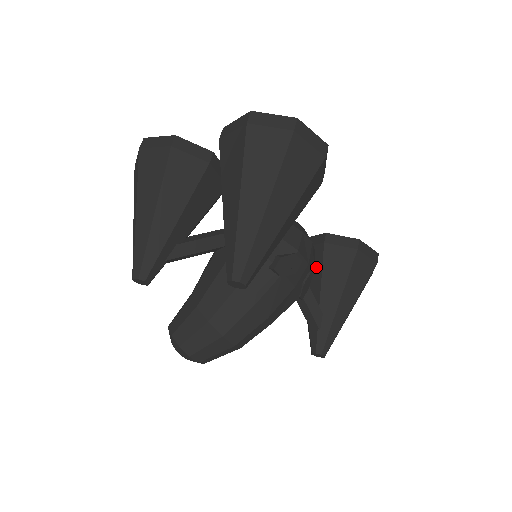
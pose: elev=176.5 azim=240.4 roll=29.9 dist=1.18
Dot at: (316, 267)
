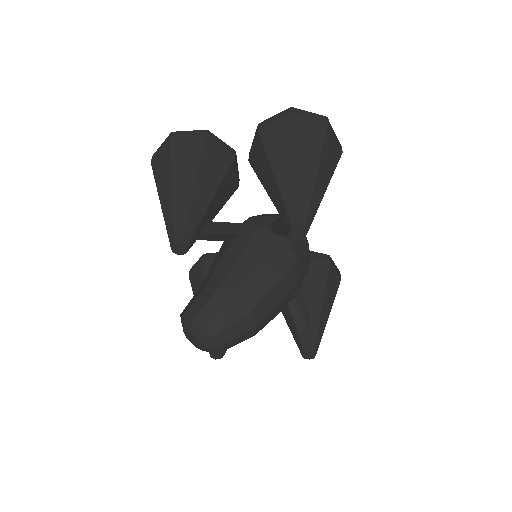
Dot at: occluded
